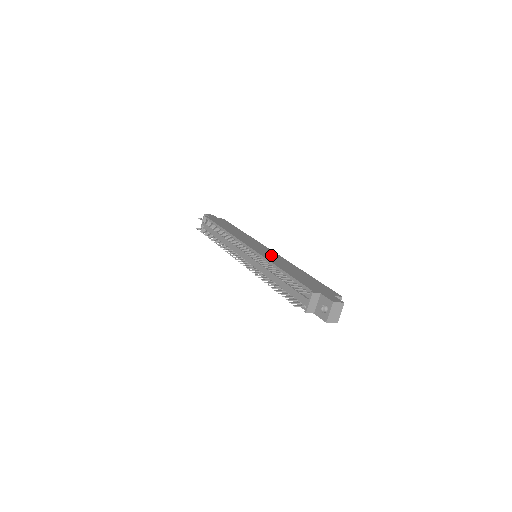
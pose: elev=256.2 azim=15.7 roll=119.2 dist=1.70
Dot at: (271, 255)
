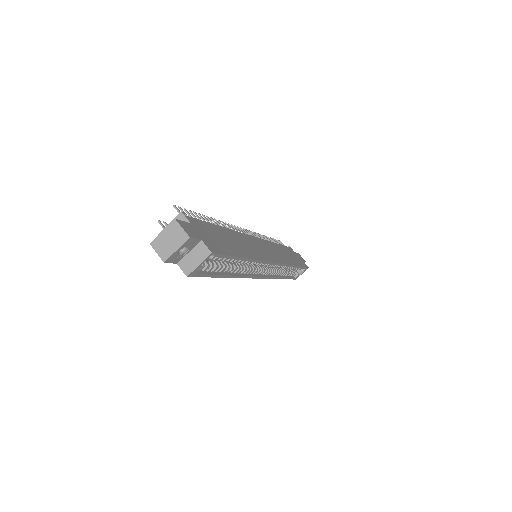
Dot at: (257, 248)
